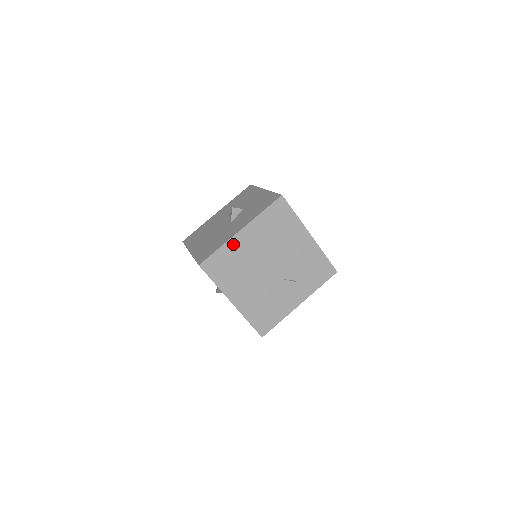
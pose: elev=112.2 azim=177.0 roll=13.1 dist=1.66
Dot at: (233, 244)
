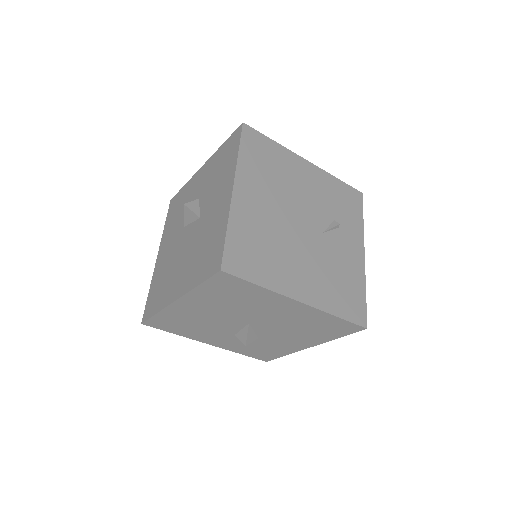
Dot at: (239, 214)
